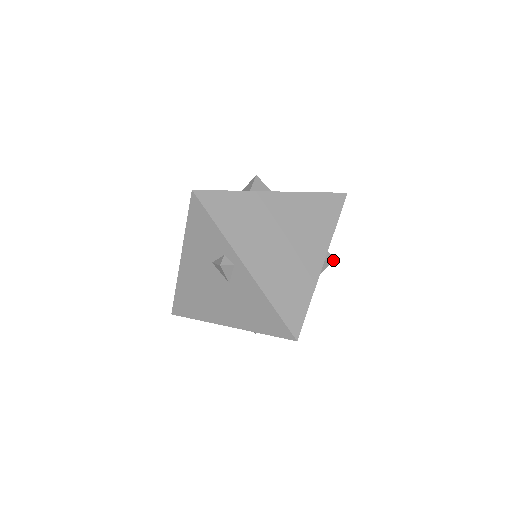
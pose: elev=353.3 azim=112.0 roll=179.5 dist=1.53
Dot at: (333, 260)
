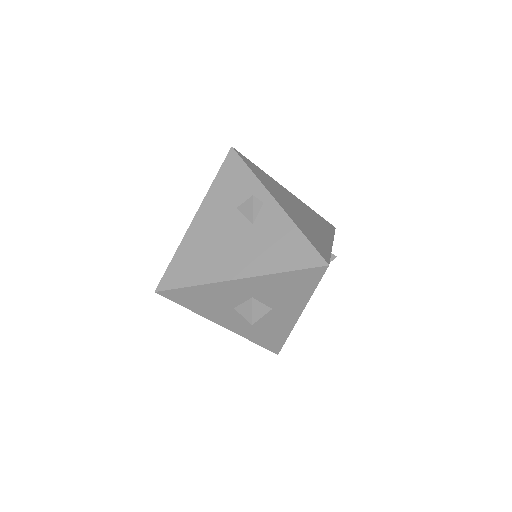
Dot at: (335, 256)
